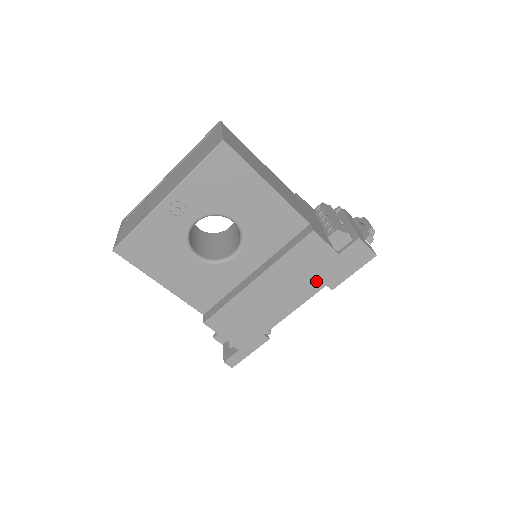
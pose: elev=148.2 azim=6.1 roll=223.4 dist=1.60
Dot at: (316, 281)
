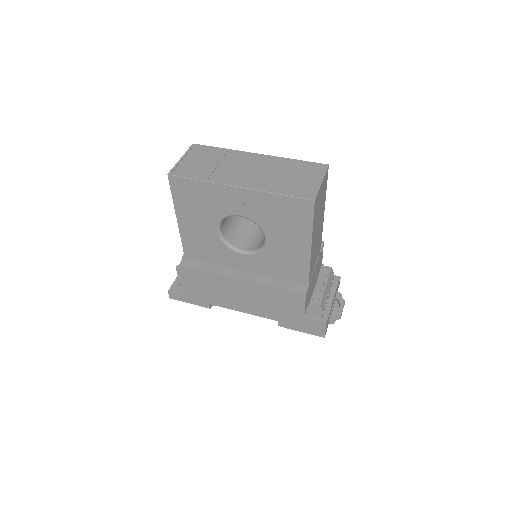
Dot at: (275, 314)
